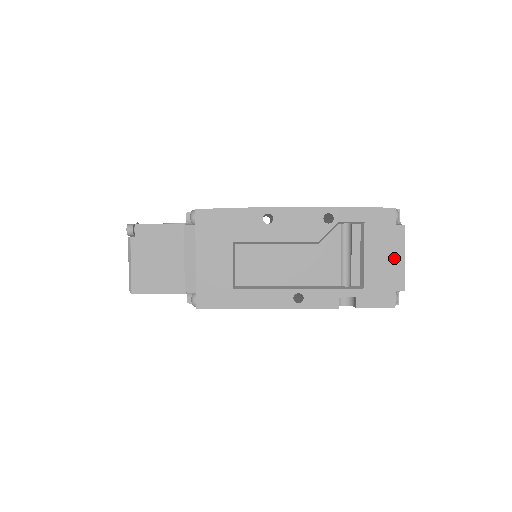
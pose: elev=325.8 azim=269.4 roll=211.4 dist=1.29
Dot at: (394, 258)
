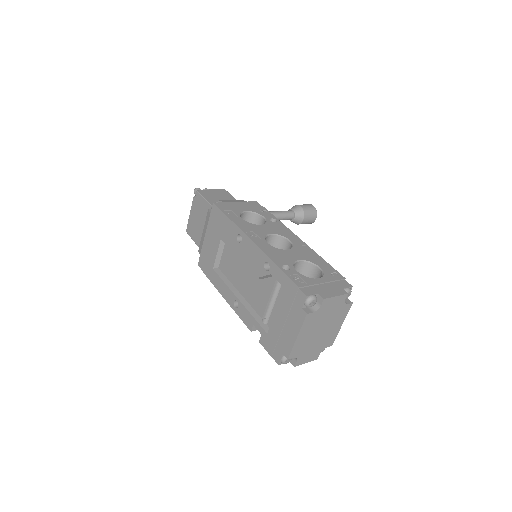
Dot at: (291, 331)
